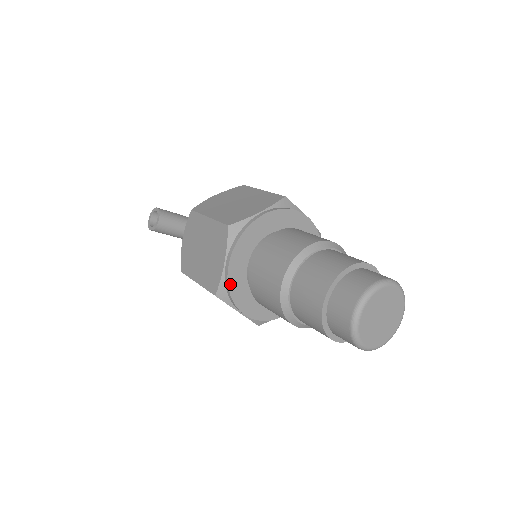
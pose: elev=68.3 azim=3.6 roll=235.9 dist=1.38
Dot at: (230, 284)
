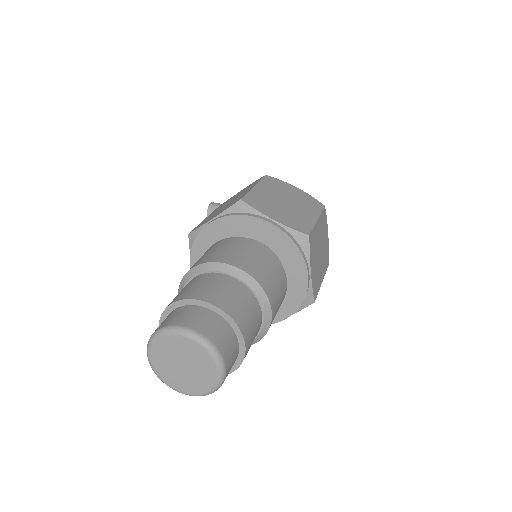
Dot at: occluded
